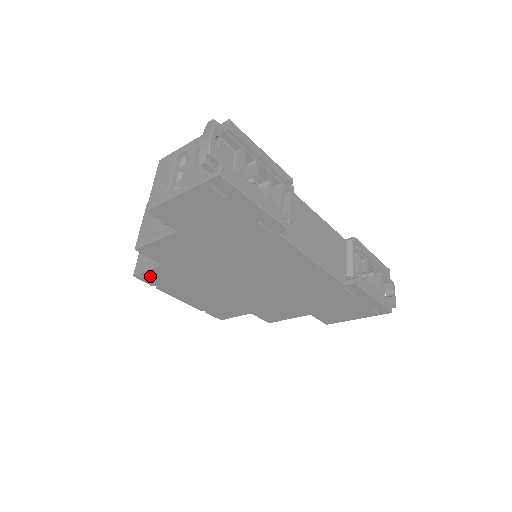
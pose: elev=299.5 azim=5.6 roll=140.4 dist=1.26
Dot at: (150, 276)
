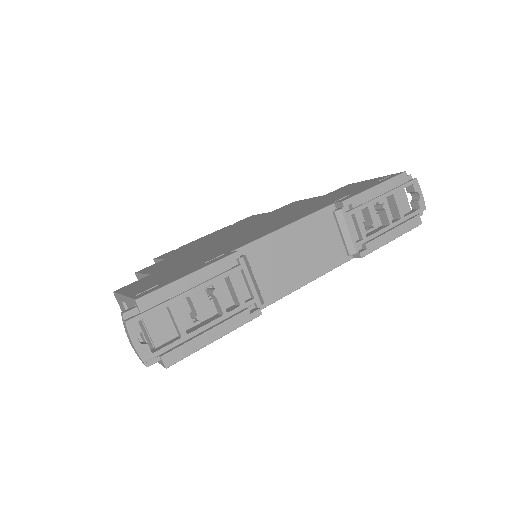
Dot at: occluded
